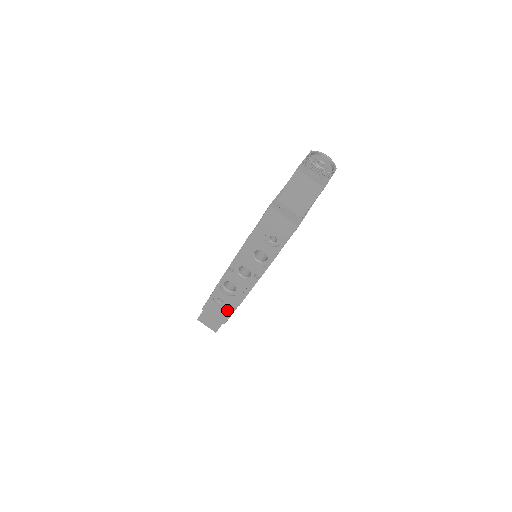
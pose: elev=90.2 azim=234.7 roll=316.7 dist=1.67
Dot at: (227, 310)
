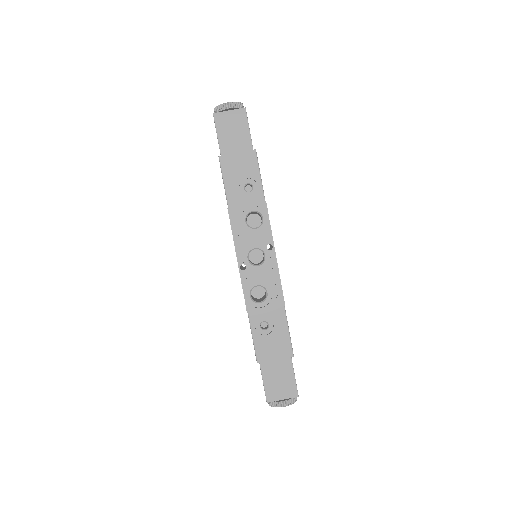
Dot at: (280, 329)
